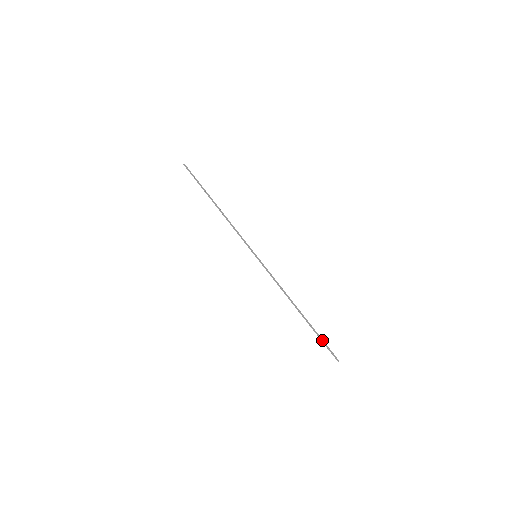
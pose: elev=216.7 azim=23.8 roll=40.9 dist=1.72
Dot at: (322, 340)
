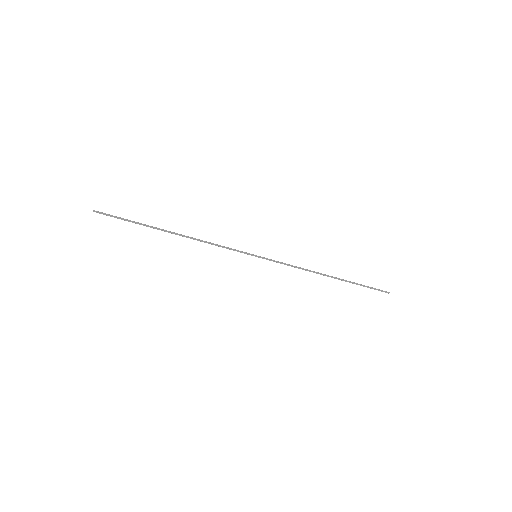
Dot at: occluded
